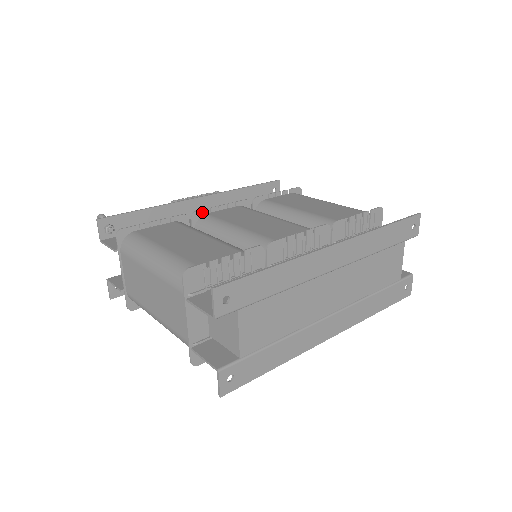
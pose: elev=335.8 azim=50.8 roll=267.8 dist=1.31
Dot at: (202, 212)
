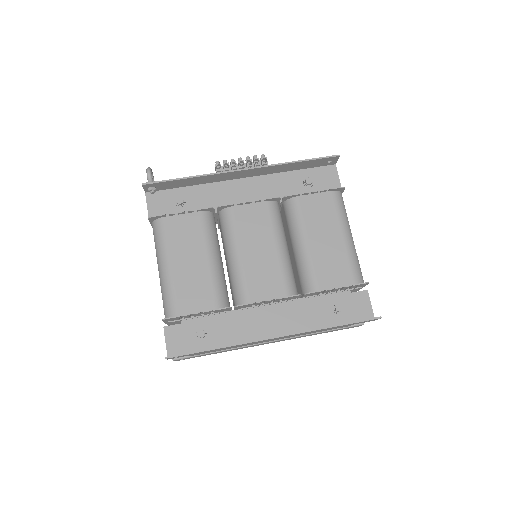
Dot at: (228, 206)
